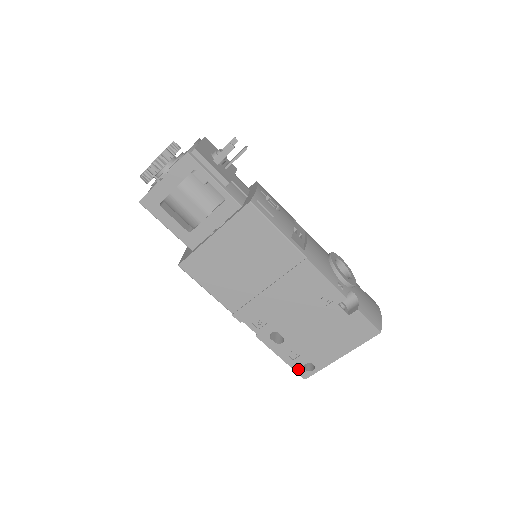
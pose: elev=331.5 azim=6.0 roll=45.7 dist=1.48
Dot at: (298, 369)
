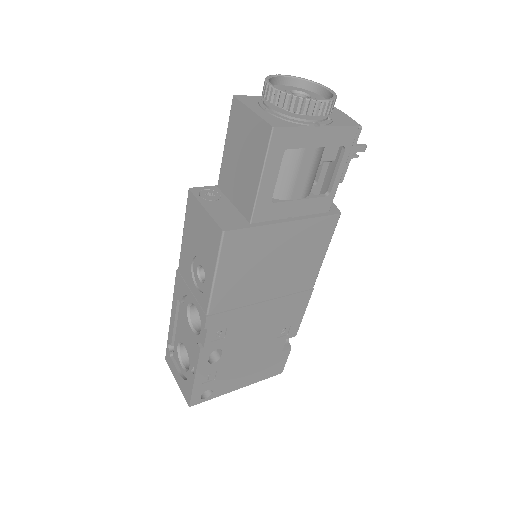
Dot at: (196, 394)
